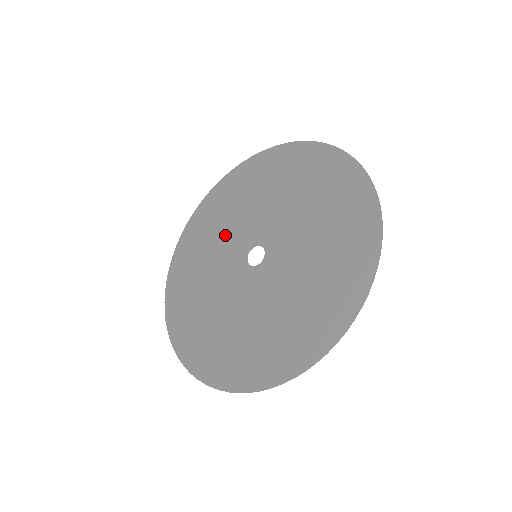
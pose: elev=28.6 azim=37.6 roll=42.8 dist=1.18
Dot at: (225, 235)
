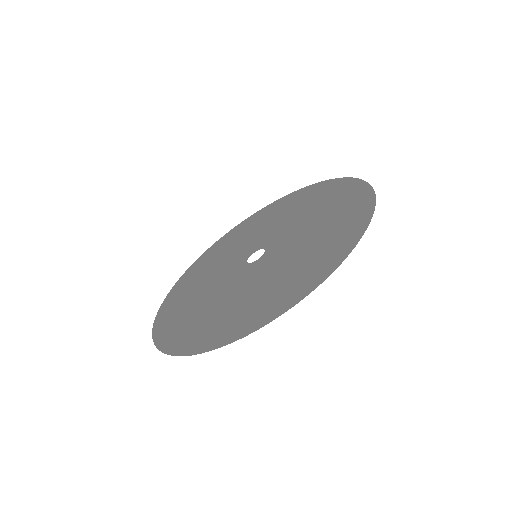
Dot at: (210, 284)
